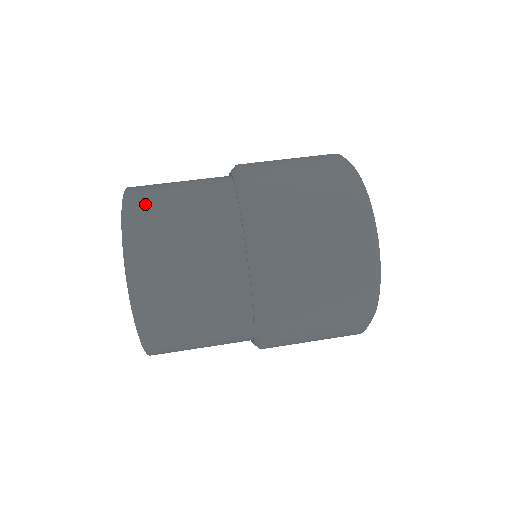
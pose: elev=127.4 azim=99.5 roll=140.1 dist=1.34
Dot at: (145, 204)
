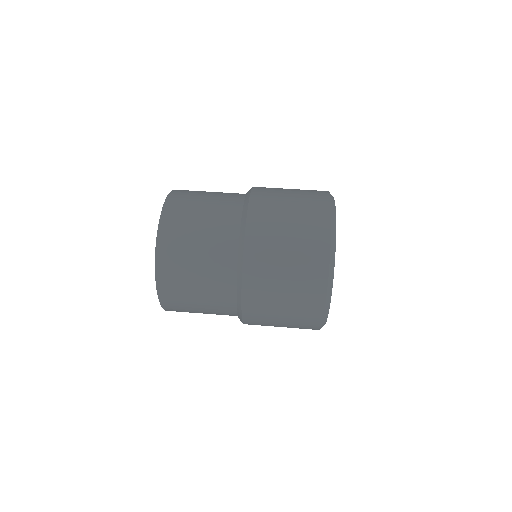
Dot at: (172, 242)
